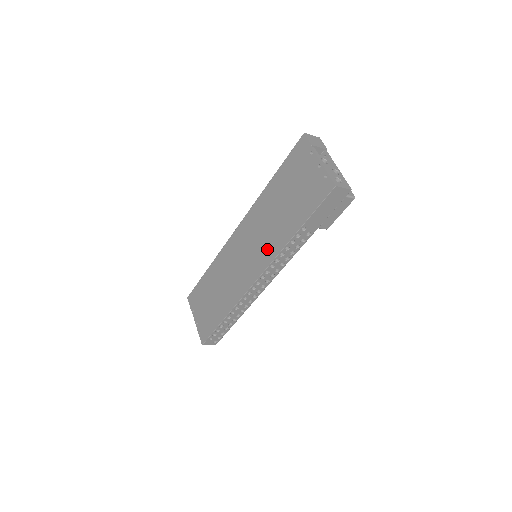
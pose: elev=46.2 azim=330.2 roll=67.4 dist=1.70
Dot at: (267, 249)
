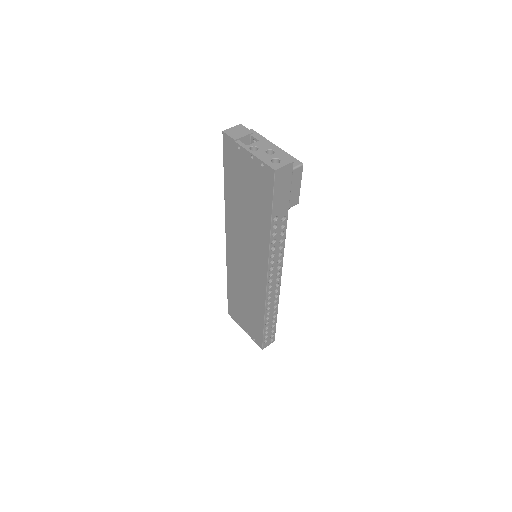
Dot at: (258, 250)
